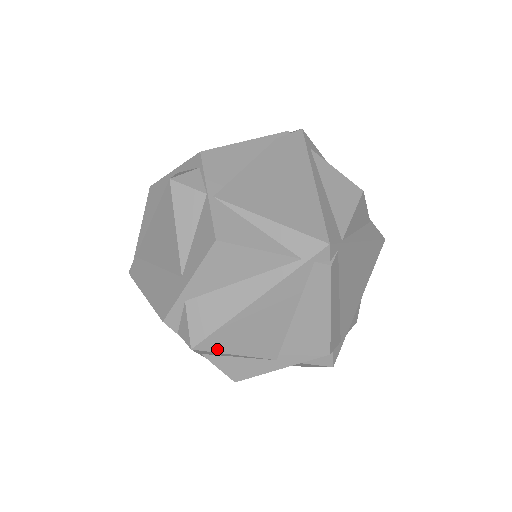
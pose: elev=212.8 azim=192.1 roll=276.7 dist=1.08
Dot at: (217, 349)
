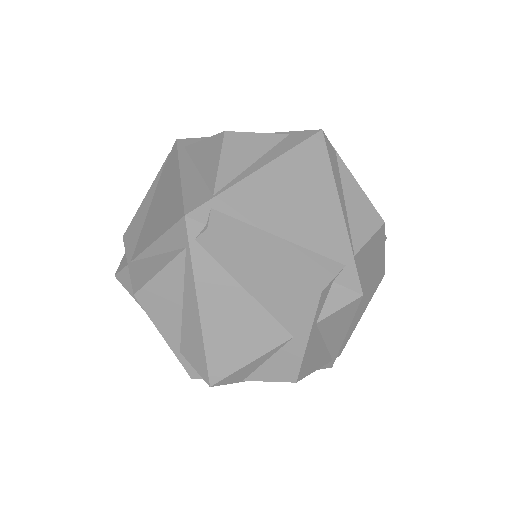
Dot at: (229, 370)
